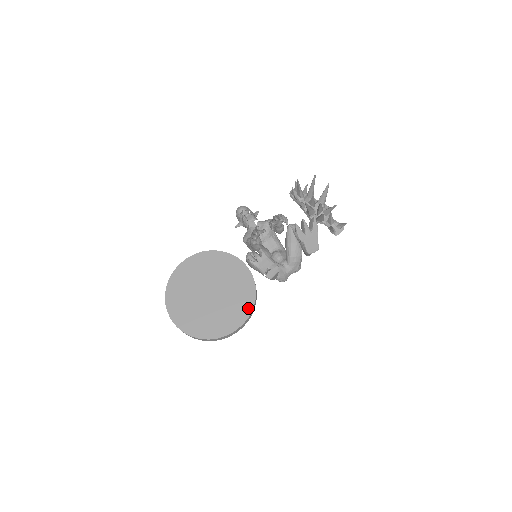
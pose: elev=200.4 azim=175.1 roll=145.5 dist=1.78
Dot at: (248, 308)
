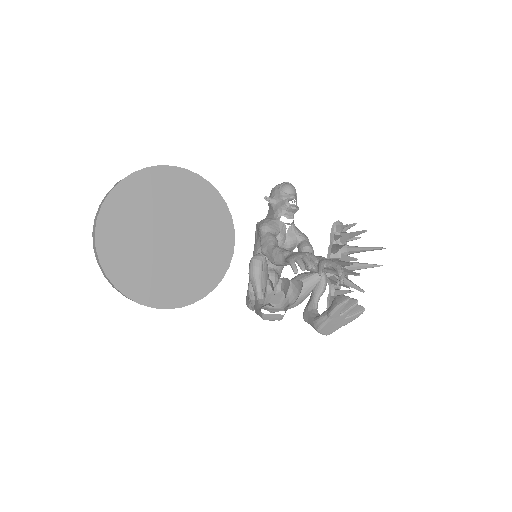
Dot at: (190, 297)
